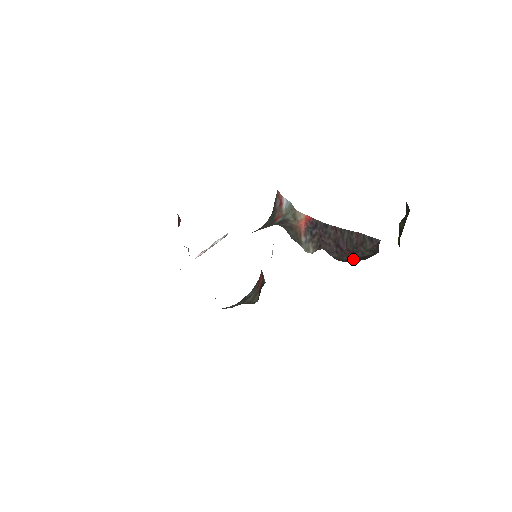
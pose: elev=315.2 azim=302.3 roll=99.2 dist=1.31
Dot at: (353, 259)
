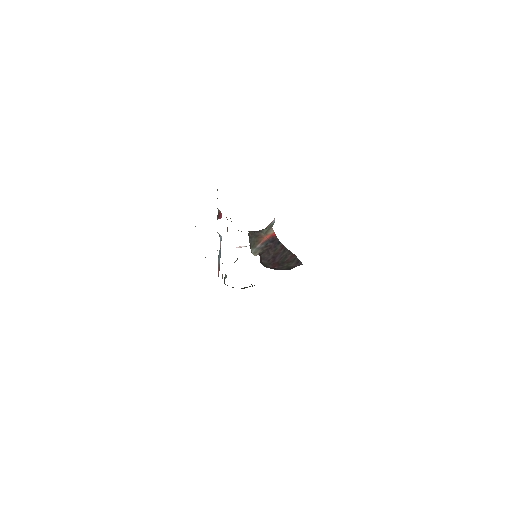
Dot at: (272, 268)
